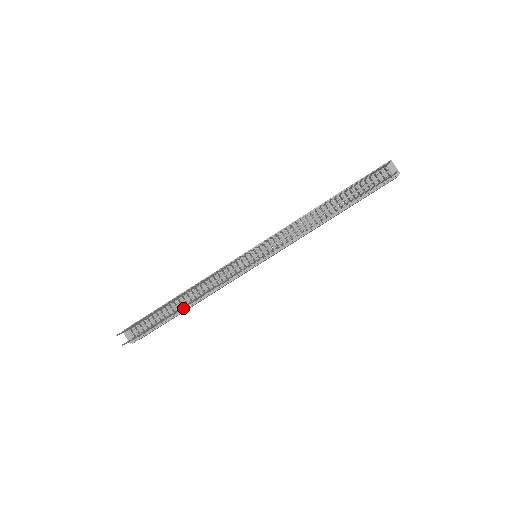
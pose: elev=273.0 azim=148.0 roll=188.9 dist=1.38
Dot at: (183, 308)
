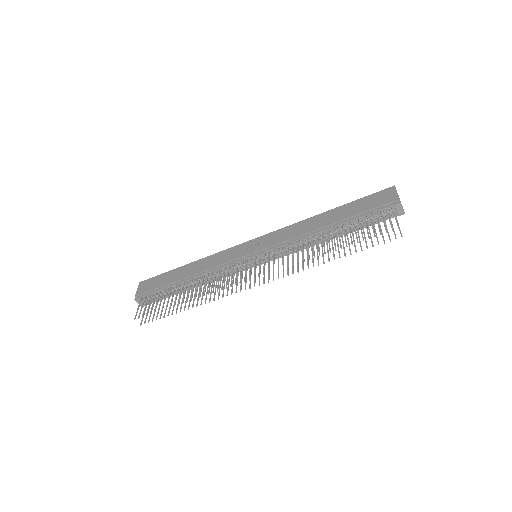
Dot at: occluded
